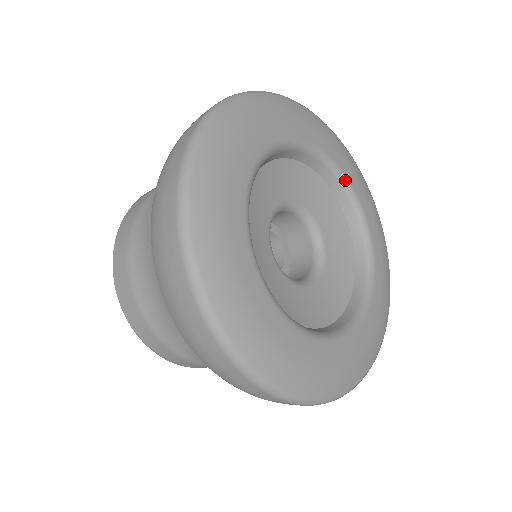
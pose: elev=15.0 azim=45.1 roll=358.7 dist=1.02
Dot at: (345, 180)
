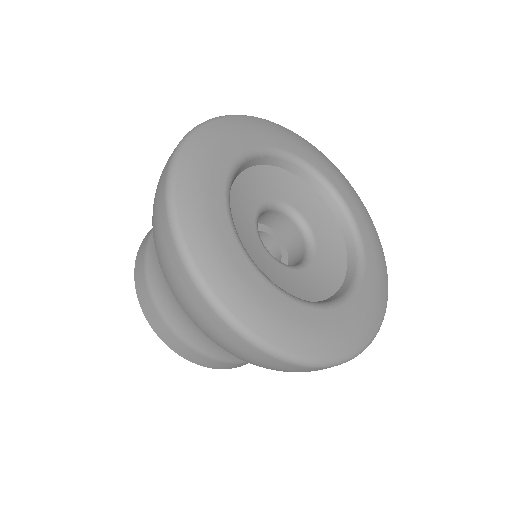
Dot at: (318, 173)
